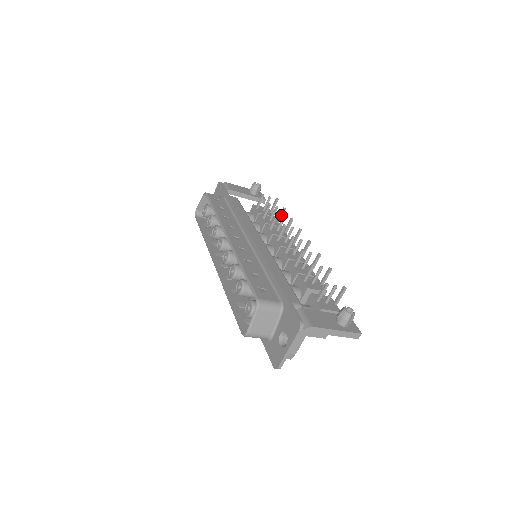
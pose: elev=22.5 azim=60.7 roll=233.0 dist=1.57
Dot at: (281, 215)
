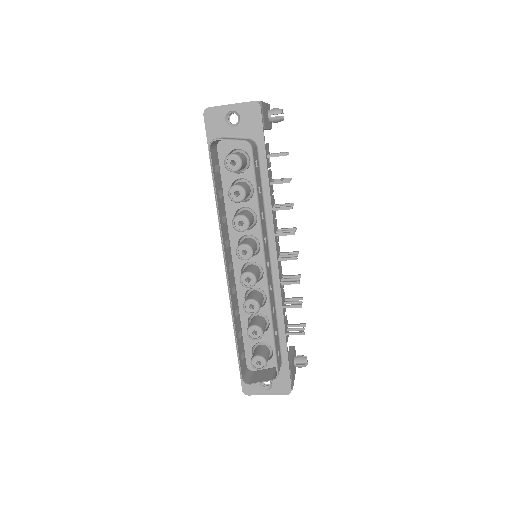
Dot at: occluded
